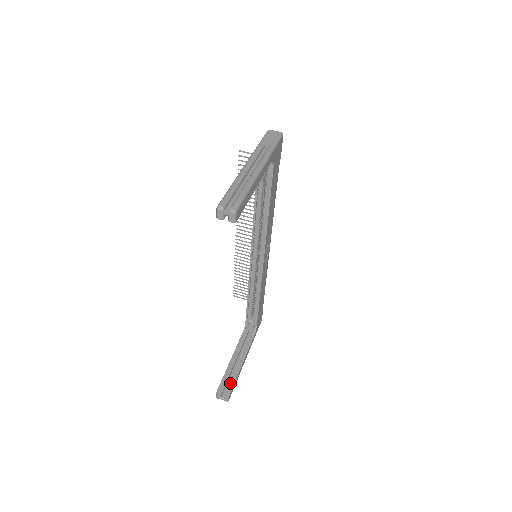
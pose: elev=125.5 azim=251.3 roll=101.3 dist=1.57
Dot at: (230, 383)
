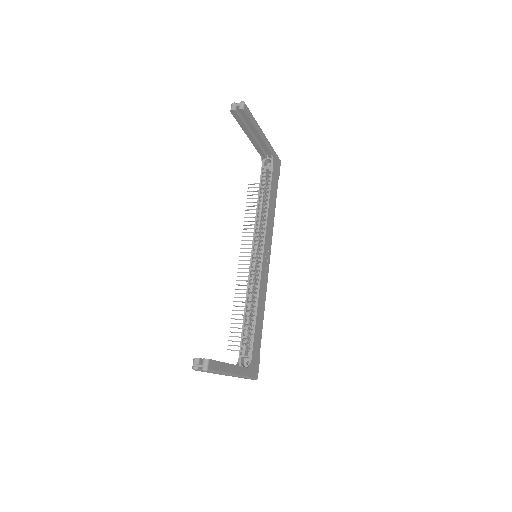
Dot at: occluded
